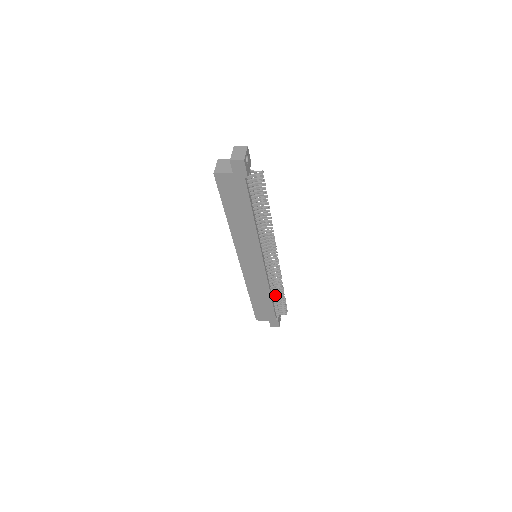
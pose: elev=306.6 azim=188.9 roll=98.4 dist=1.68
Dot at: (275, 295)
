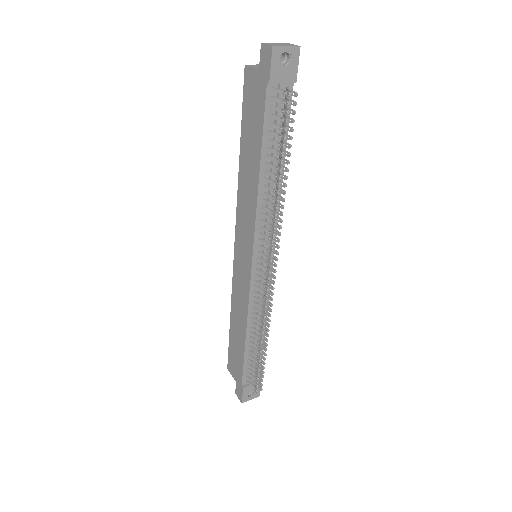
Dot at: (254, 343)
